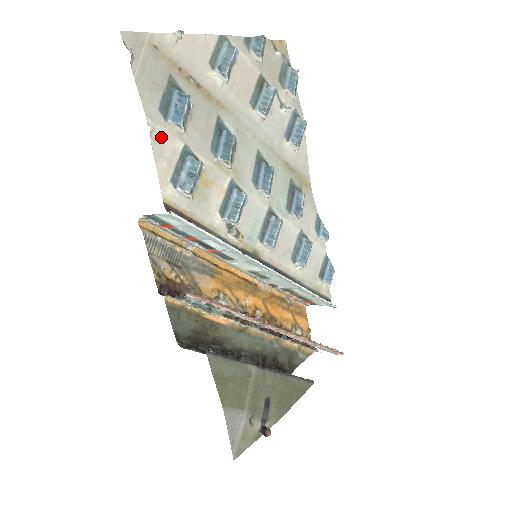
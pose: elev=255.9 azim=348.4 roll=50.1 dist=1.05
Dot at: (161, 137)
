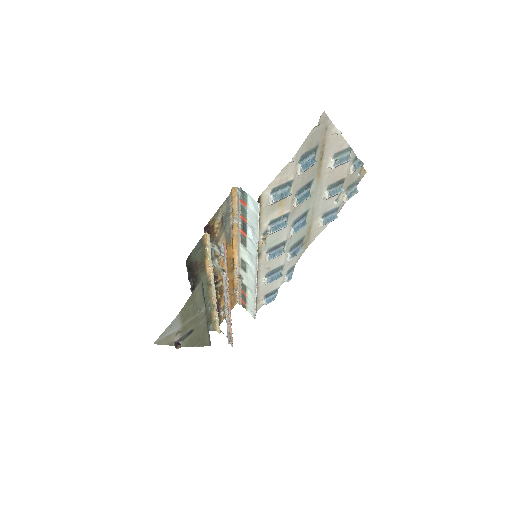
Dot at: (290, 168)
